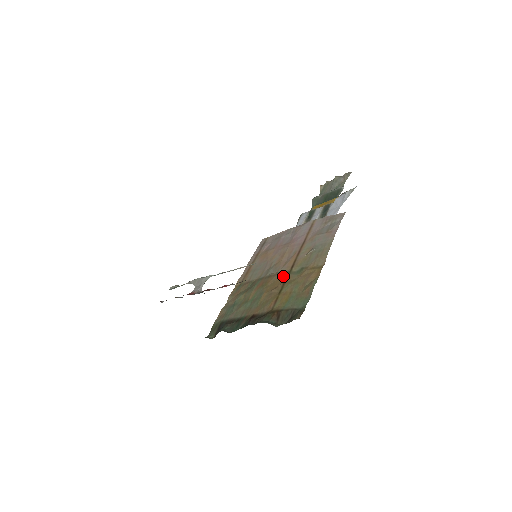
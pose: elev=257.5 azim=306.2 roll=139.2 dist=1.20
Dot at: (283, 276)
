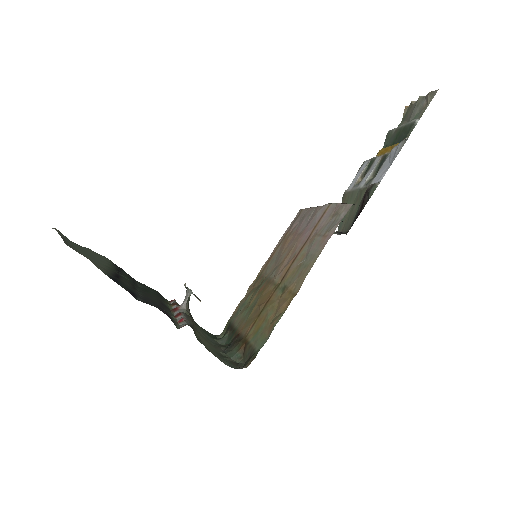
Dot at: (272, 289)
